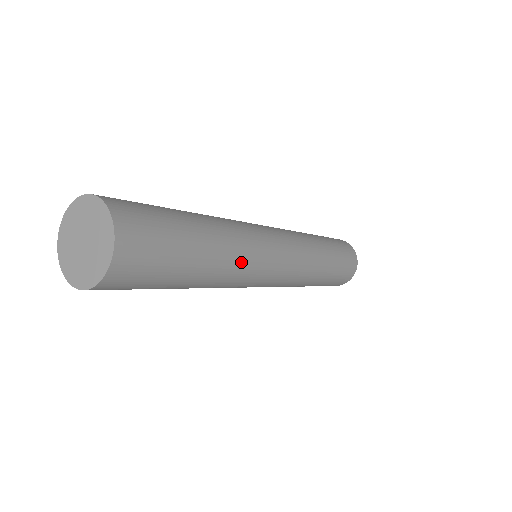
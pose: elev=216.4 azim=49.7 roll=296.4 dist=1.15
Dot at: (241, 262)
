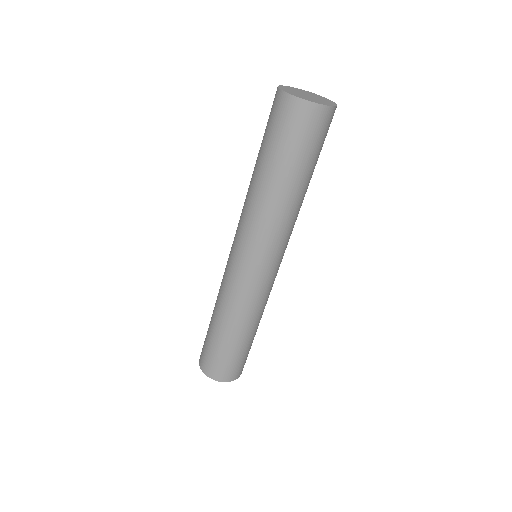
Dot at: (290, 222)
